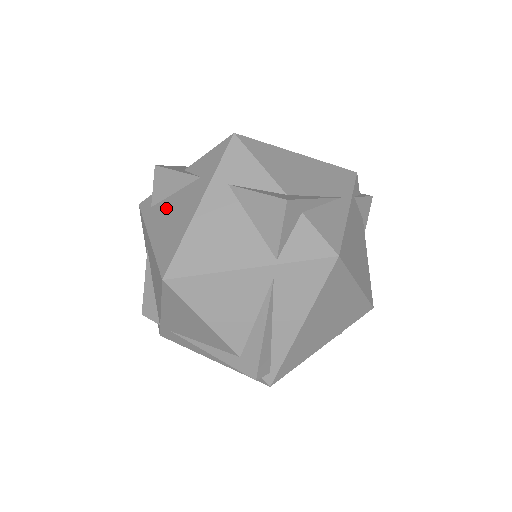
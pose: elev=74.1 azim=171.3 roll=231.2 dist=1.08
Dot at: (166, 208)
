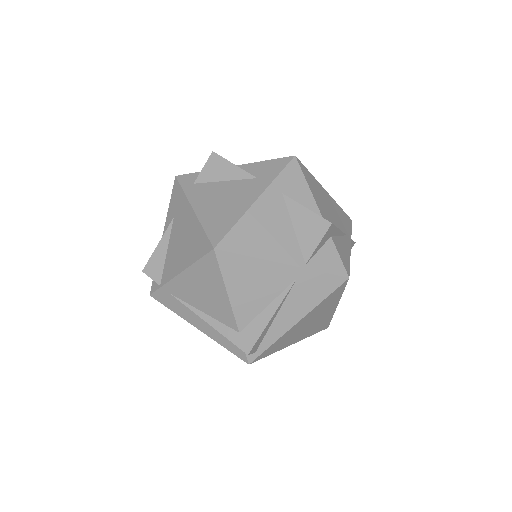
Dot at: (215, 190)
